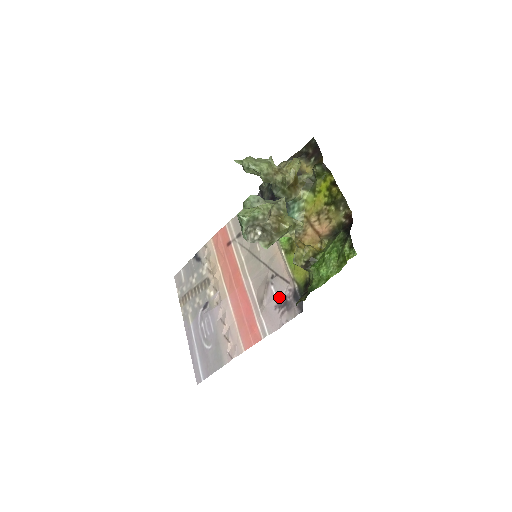
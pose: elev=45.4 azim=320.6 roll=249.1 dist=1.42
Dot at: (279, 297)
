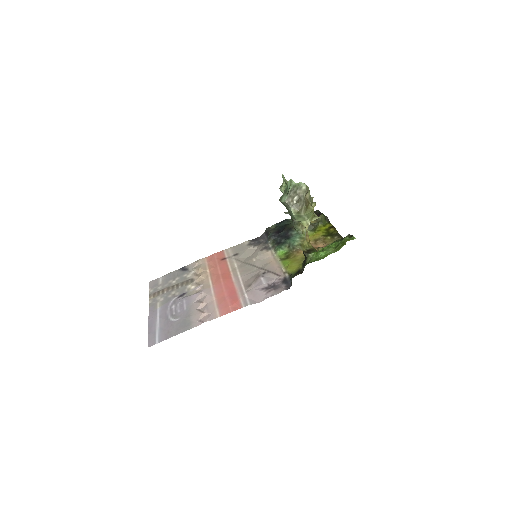
Dot at: (268, 283)
